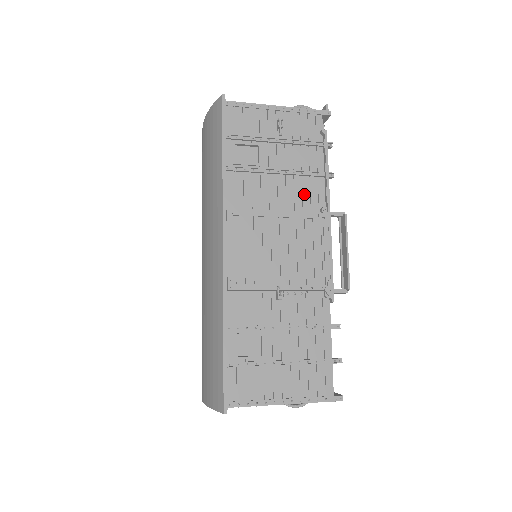
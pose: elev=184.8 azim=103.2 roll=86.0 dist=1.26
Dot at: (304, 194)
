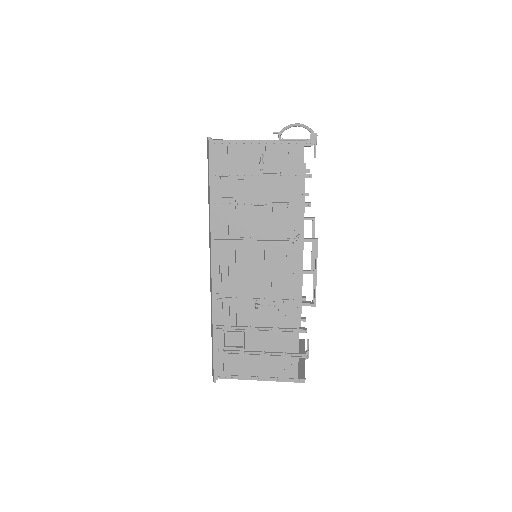
Dot at: (282, 223)
